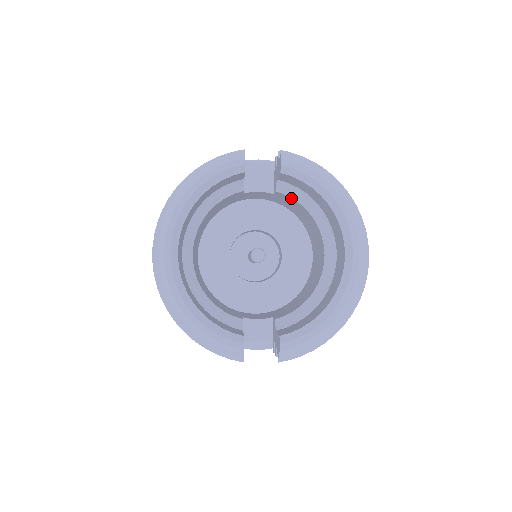
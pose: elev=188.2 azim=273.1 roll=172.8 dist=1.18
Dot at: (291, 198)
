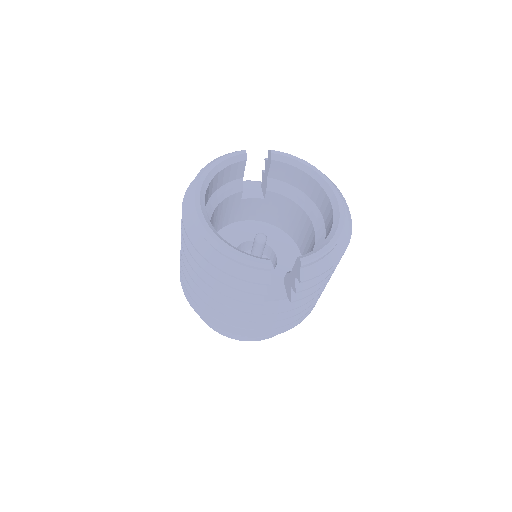
Dot at: (279, 195)
